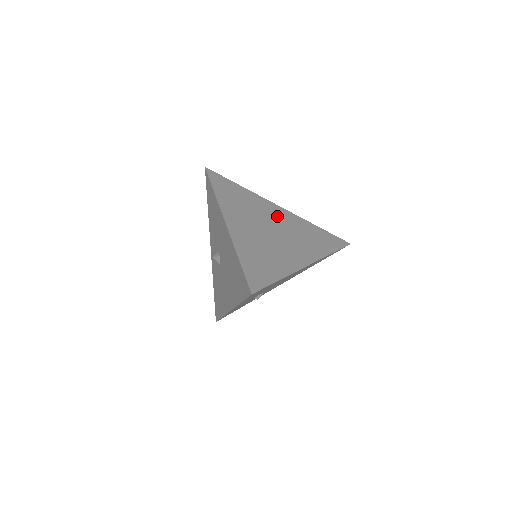
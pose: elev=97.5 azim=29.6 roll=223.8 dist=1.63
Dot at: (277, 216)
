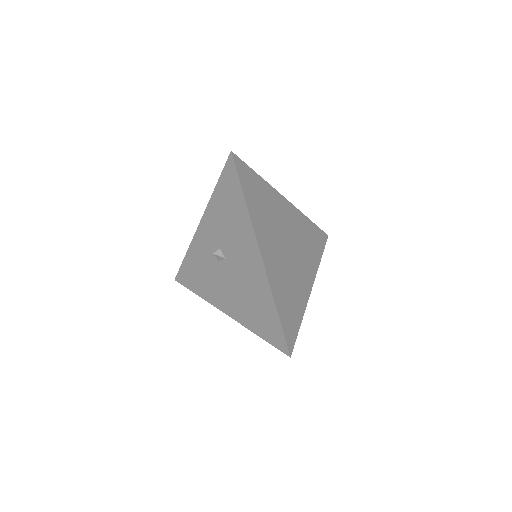
Dot at: (288, 220)
